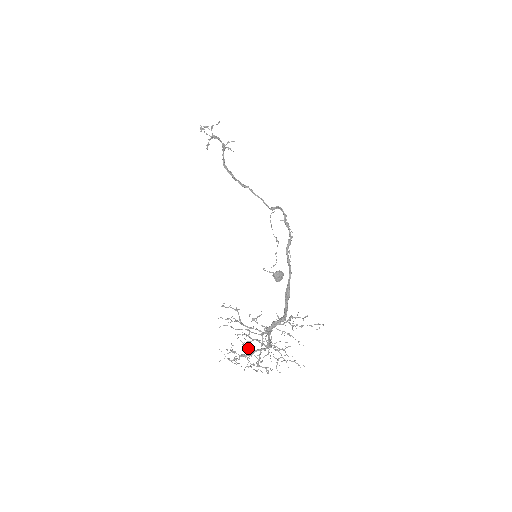
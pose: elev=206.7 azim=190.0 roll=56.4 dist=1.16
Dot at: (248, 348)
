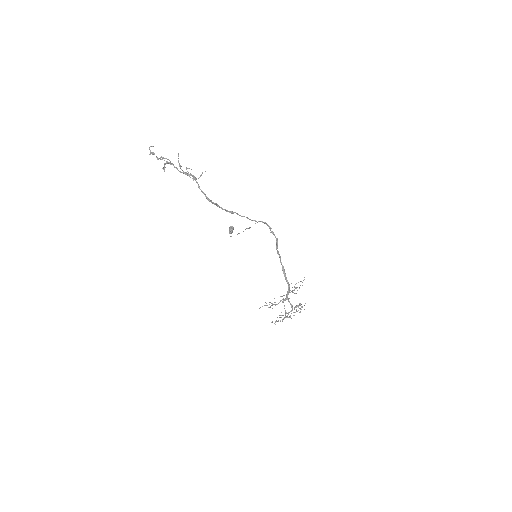
Dot at: occluded
